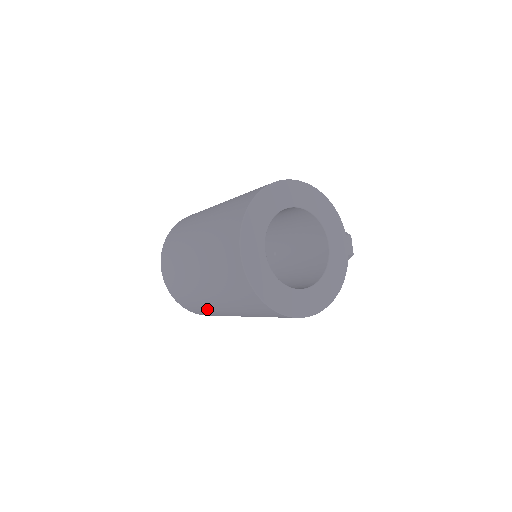
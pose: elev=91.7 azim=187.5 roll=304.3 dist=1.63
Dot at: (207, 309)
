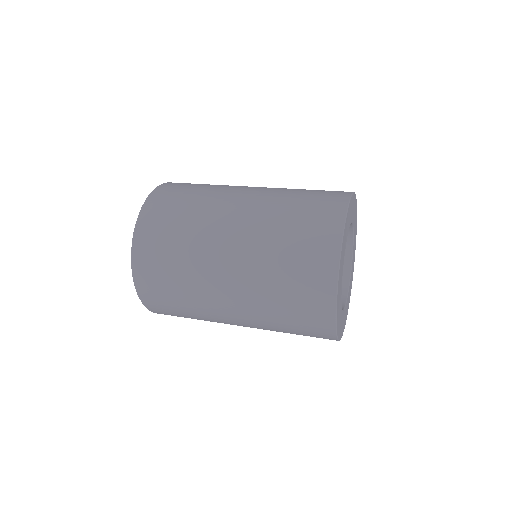
Dot at: (198, 314)
